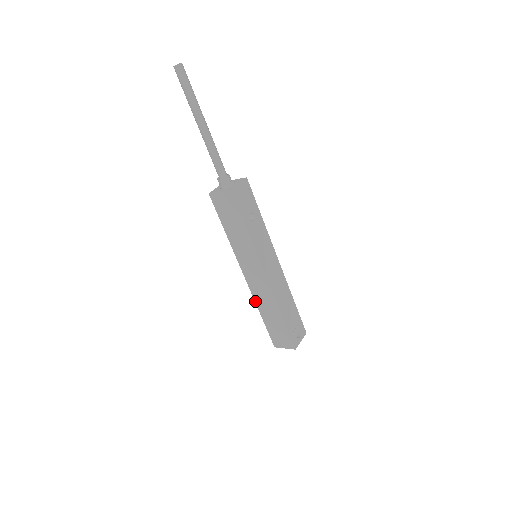
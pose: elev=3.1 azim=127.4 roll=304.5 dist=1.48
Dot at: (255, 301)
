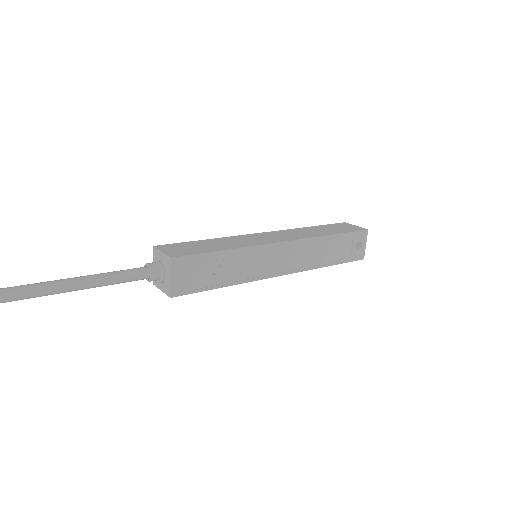
Dot at: occluded
